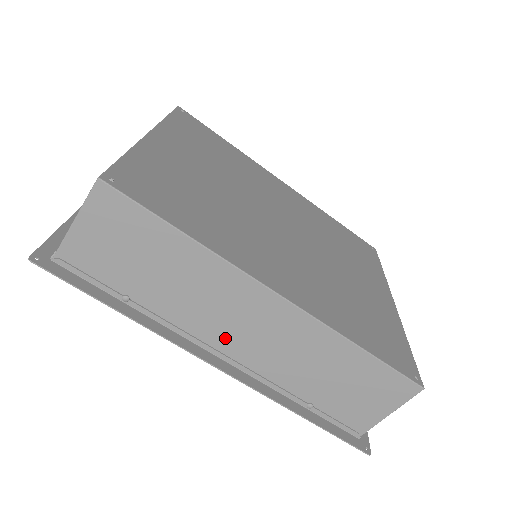
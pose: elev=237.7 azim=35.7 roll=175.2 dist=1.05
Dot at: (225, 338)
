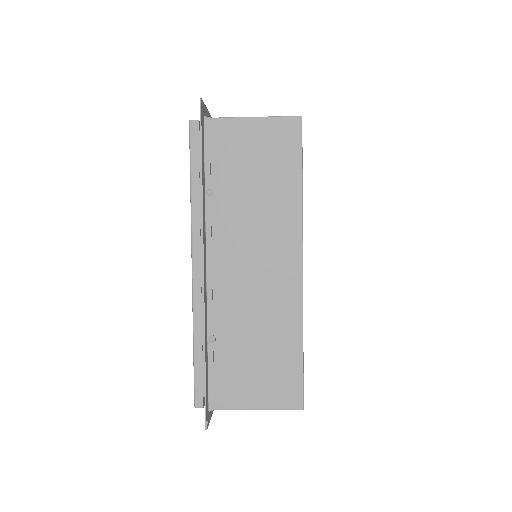
Dot at: occluded
